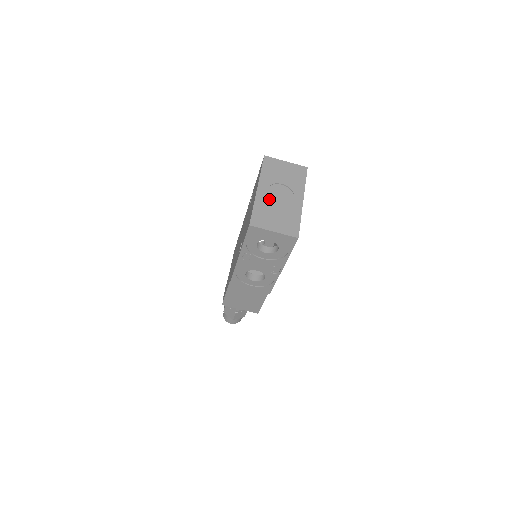
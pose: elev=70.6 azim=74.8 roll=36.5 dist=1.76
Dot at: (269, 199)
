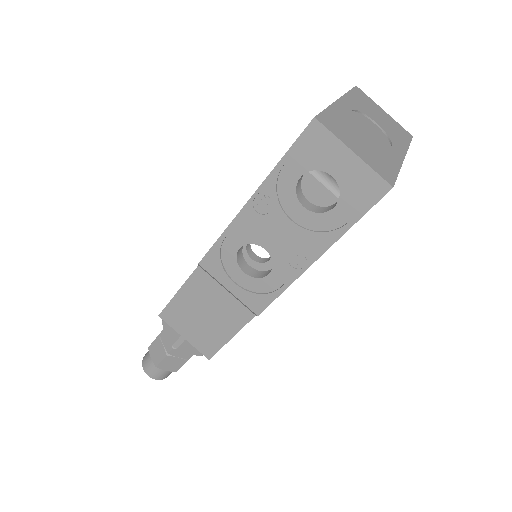
Dot at: (353, 120)
